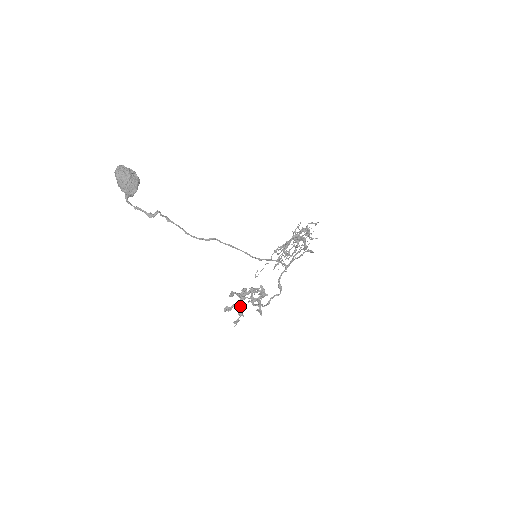
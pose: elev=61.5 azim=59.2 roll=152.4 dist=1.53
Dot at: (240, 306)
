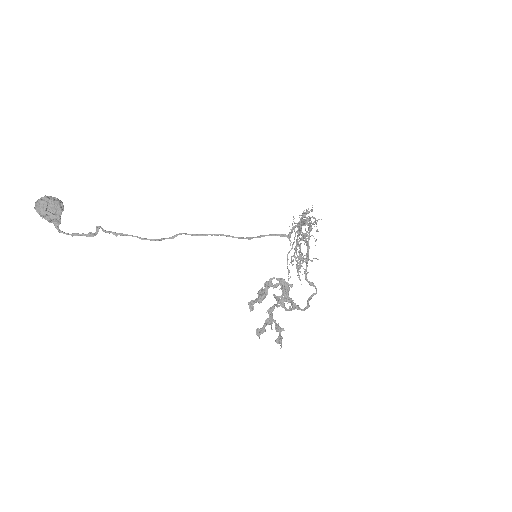
Dot at: occluded
